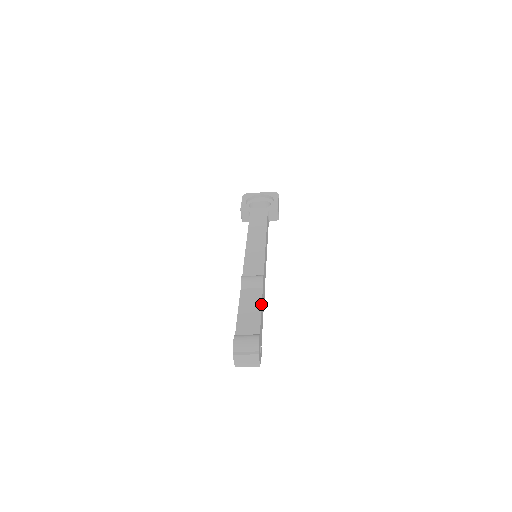
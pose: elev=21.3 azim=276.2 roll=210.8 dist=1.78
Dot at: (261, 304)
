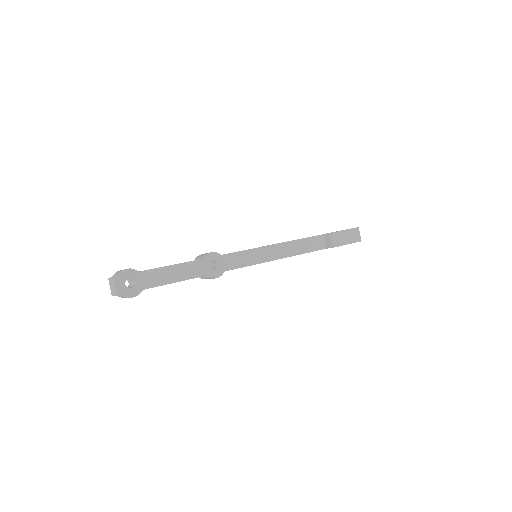
Dot at: (179, 263)
